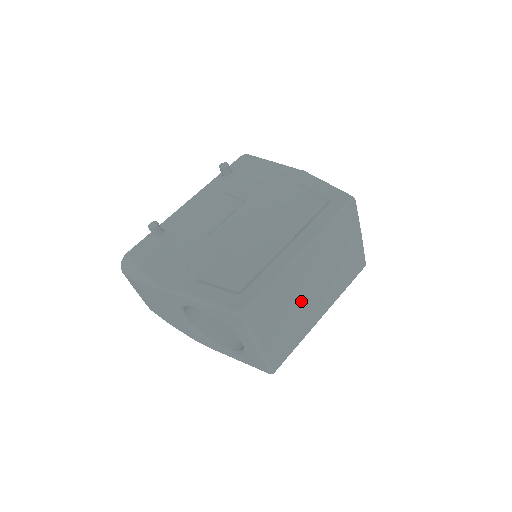
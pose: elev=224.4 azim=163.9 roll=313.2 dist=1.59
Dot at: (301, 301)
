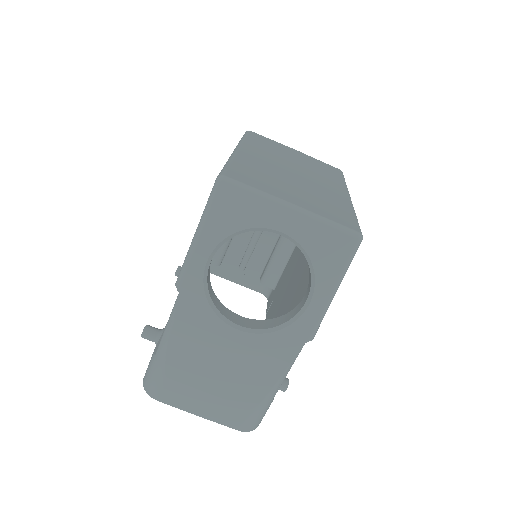
Dot at: (293, 178)
